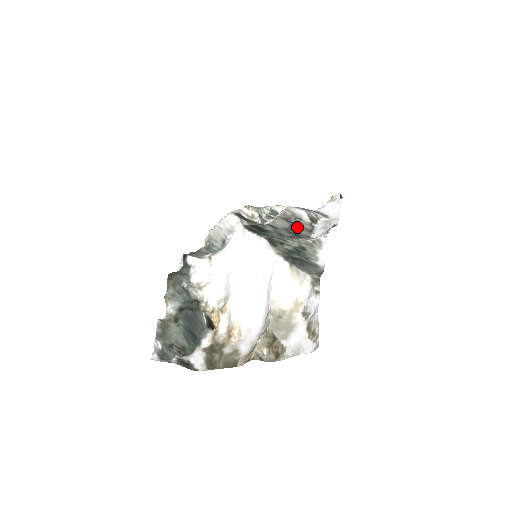
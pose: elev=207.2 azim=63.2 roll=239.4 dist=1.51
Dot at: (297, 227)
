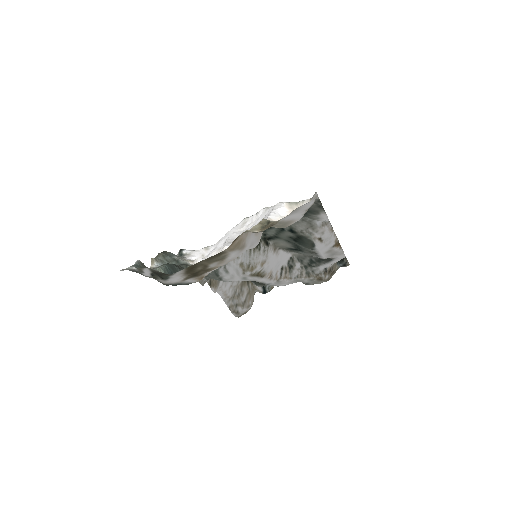
Dot at: (300, 248)
